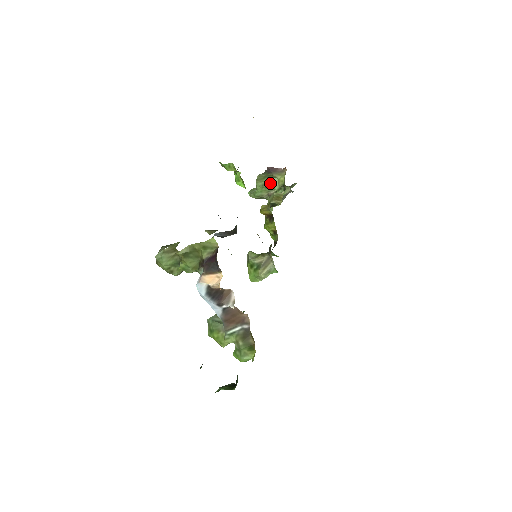
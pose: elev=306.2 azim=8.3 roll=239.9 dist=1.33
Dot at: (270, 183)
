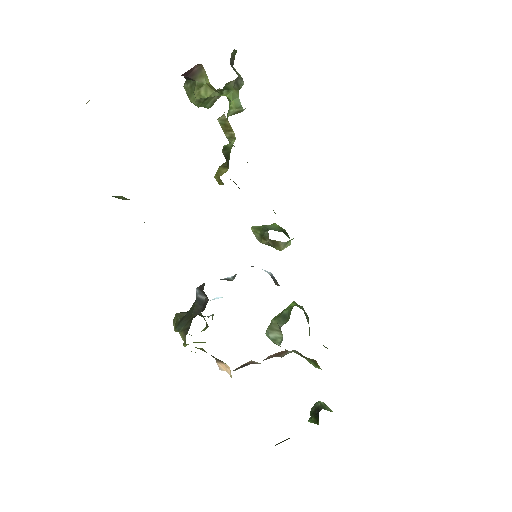
Dot at: (203, 97)
